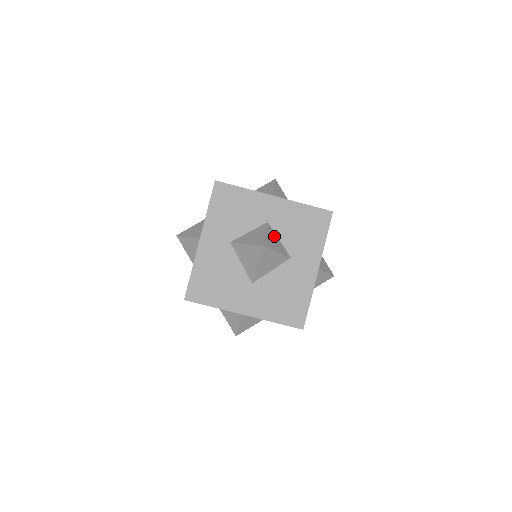
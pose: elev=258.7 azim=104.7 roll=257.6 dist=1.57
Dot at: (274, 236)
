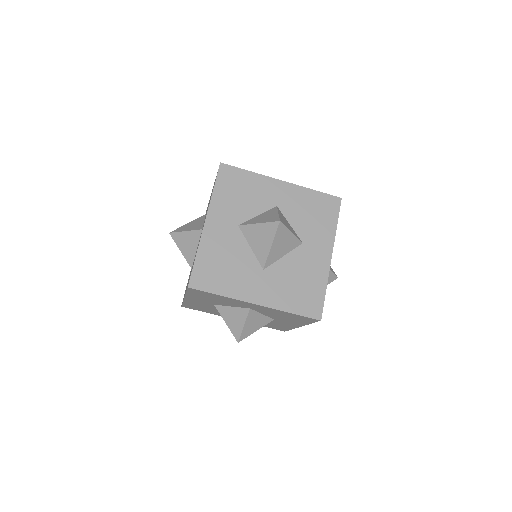
Dot at: (256, 317)
